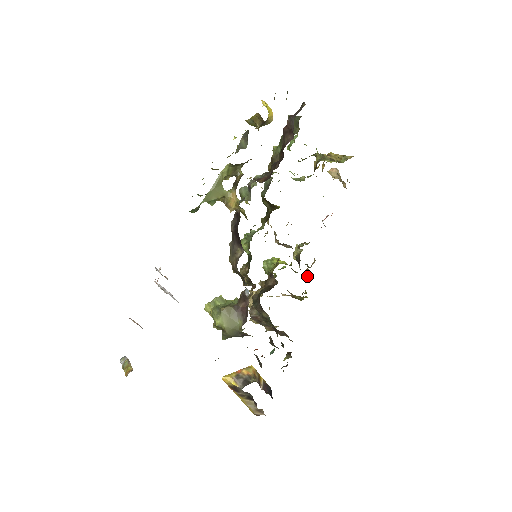
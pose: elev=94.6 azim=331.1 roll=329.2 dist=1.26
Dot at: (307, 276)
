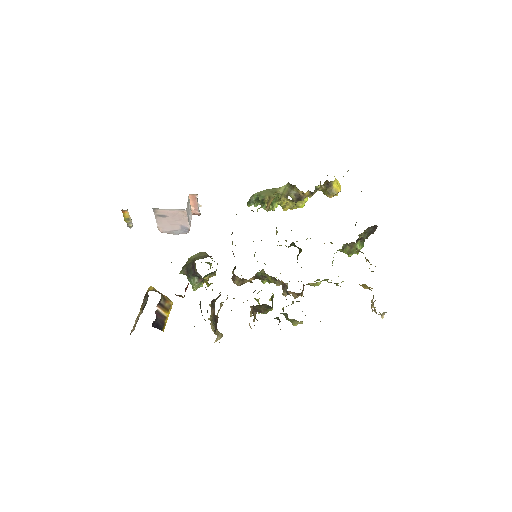
Dot at: occluded
